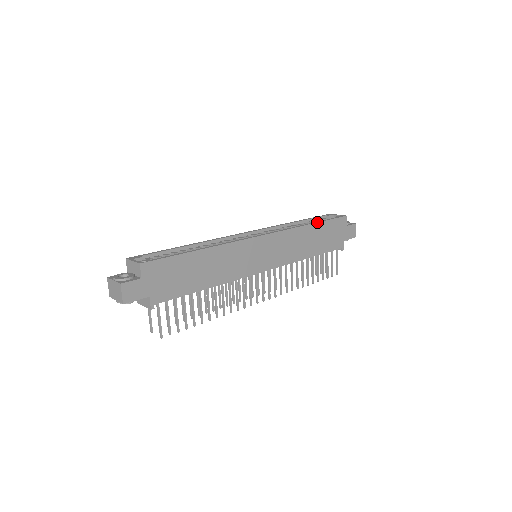
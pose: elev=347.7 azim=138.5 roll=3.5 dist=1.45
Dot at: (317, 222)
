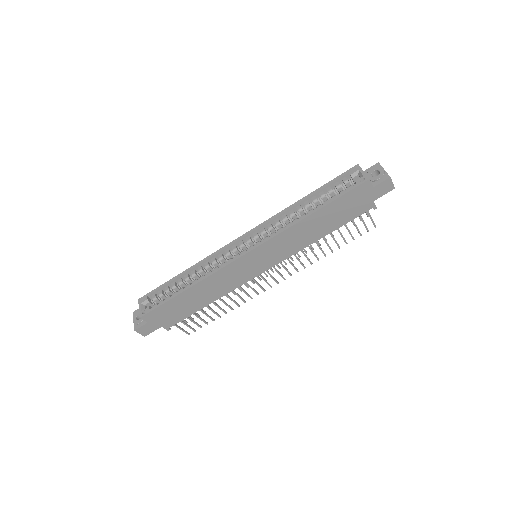
Dot at: (319, 209)
